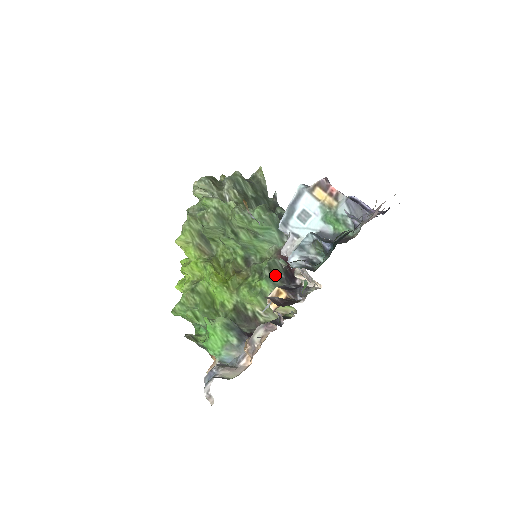
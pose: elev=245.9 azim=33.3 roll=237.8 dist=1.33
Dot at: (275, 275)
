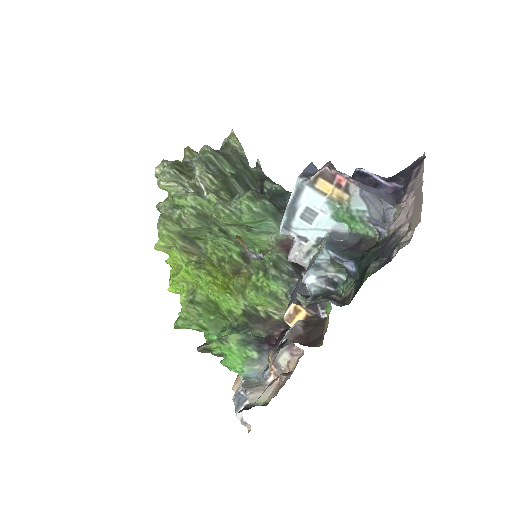
Dot at: (282, 270)
